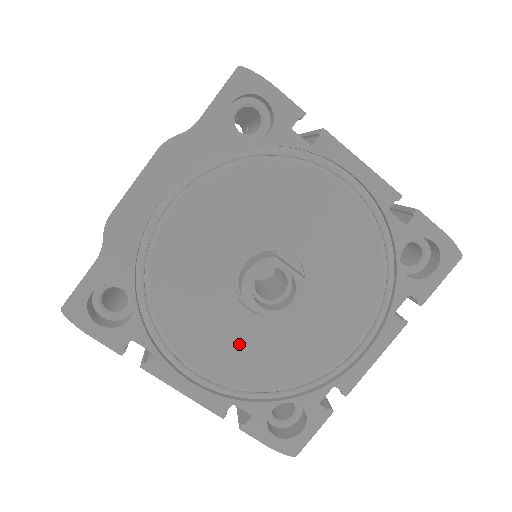
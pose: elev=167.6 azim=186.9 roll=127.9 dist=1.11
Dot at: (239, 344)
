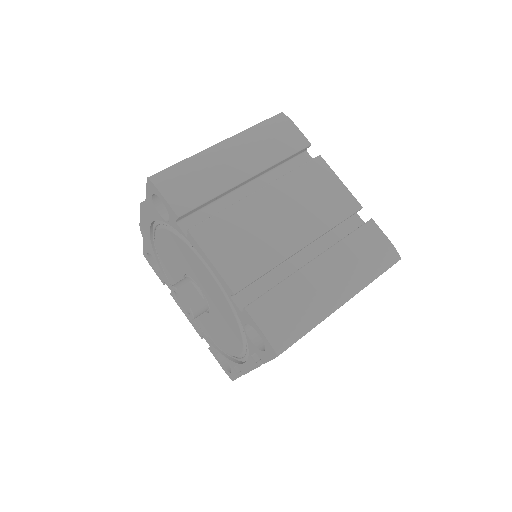
Dot at: occluded
